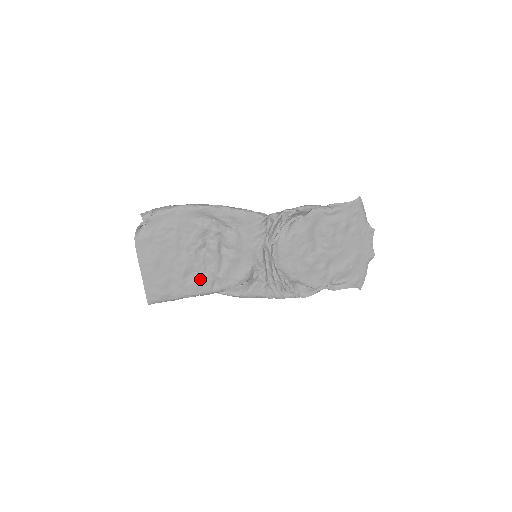
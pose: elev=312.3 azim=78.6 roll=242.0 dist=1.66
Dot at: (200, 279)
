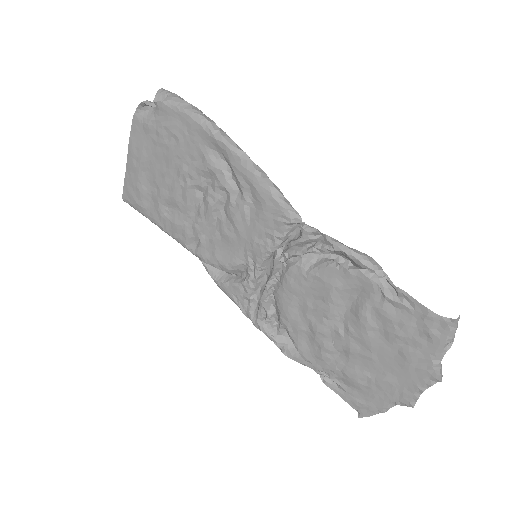
Dot at: (180, 222)
